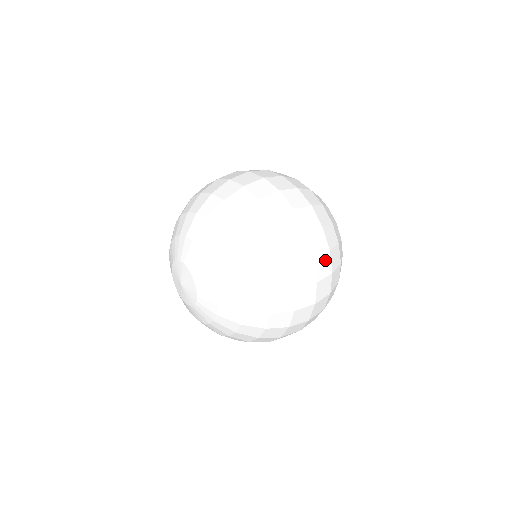
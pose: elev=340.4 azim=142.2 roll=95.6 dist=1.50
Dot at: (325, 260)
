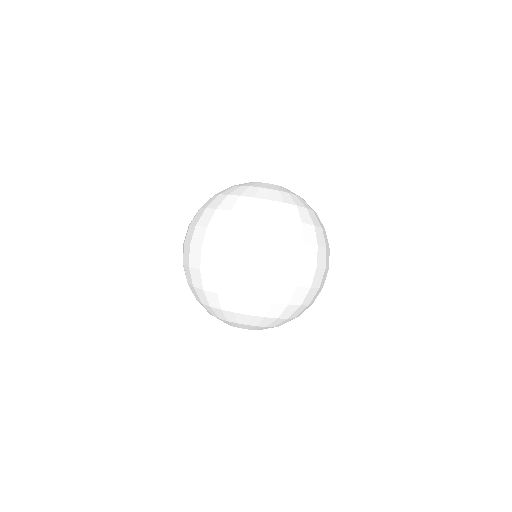
Dot at: (327, 255)
